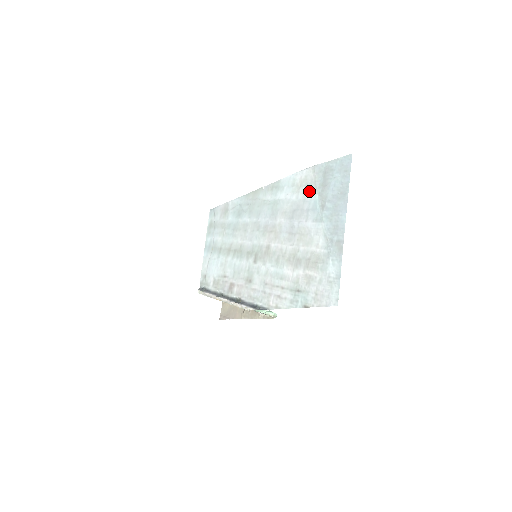
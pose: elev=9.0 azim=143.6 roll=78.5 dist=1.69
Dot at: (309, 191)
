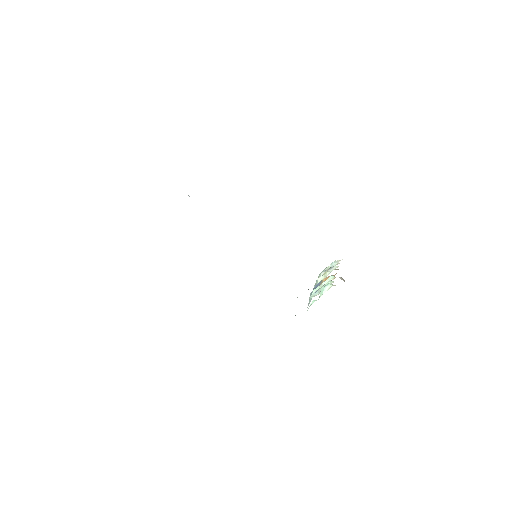
Dot at: occluded
